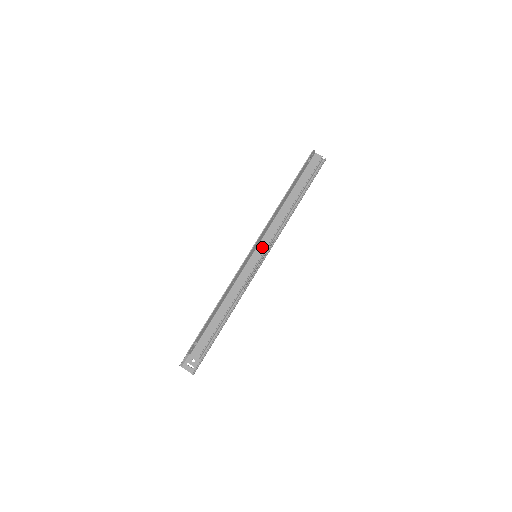
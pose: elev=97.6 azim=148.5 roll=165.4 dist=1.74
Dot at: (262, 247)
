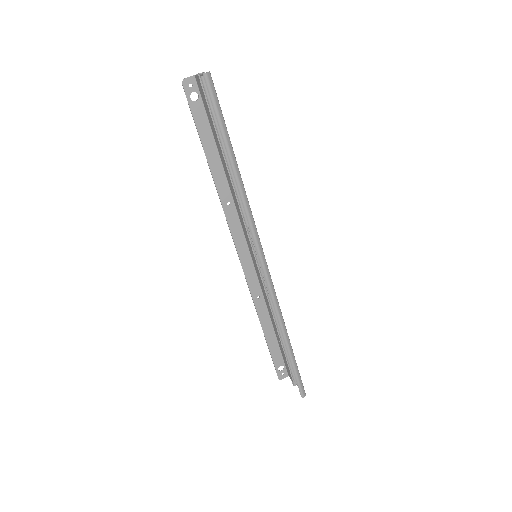
Dot at: (249, 245)
